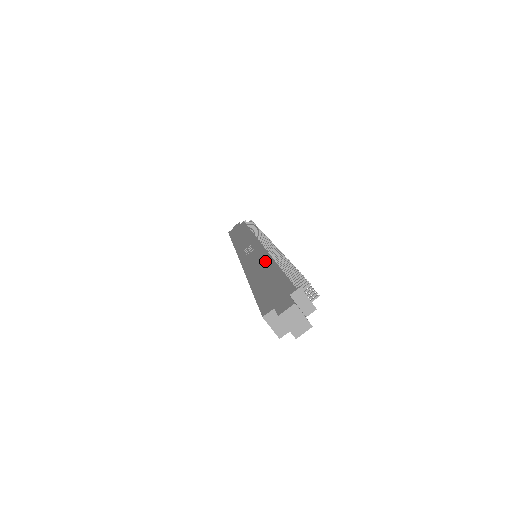
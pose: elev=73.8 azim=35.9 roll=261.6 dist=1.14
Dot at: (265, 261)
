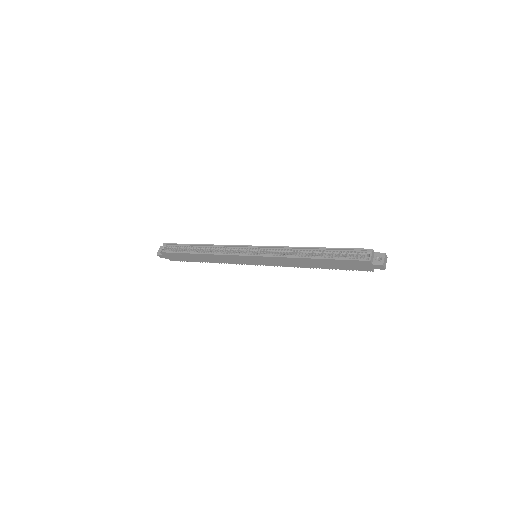
Dot at: occluded
